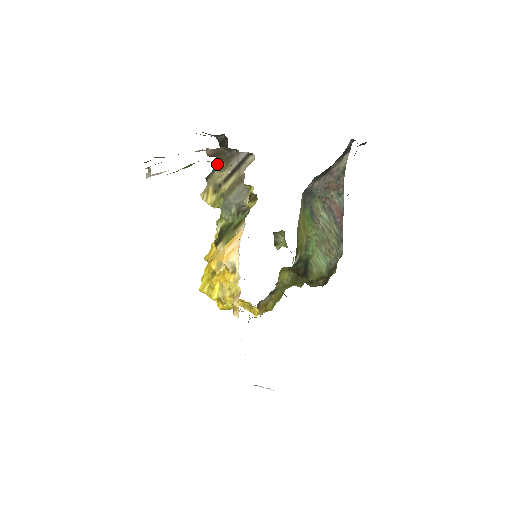
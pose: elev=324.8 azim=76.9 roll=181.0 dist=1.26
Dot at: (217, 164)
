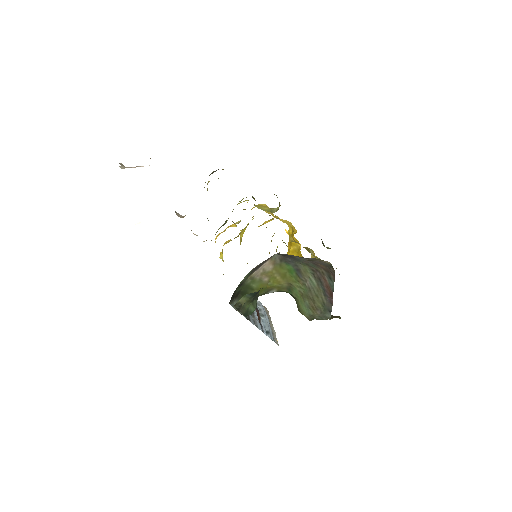
Dot at: occluded
